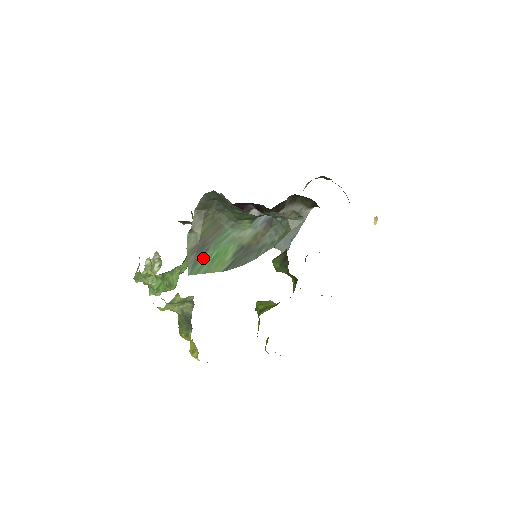
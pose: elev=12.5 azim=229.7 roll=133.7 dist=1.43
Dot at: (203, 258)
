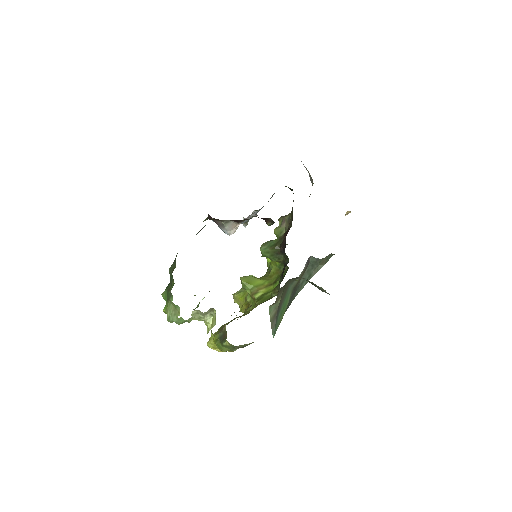
Dot at: (278, 318)
